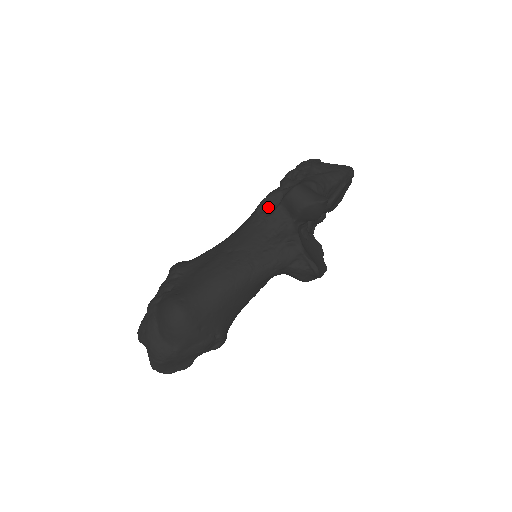
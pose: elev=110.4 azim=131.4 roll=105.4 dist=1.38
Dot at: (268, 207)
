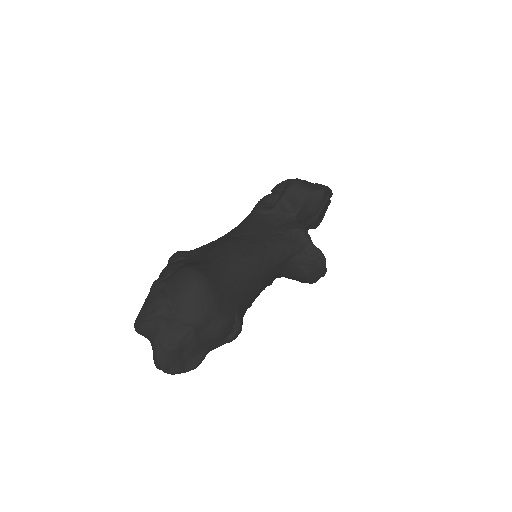
Dot at: (266, 206)
